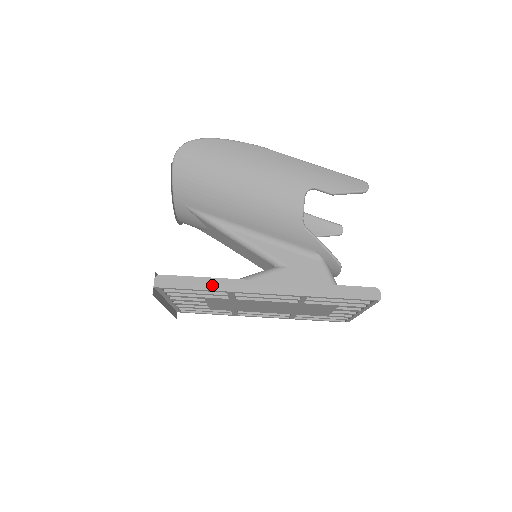
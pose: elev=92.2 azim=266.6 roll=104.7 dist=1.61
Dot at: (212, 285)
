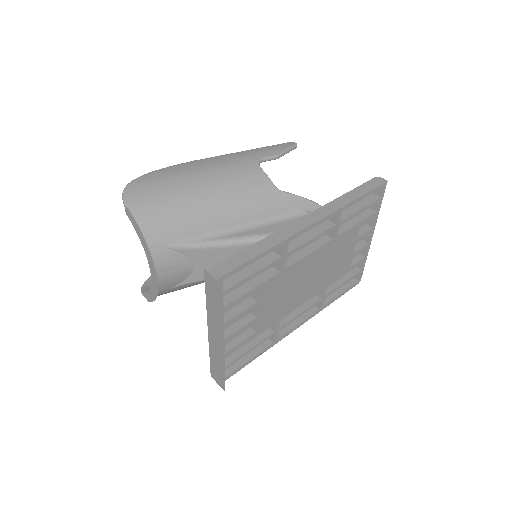
Dot at: (266, 245)
